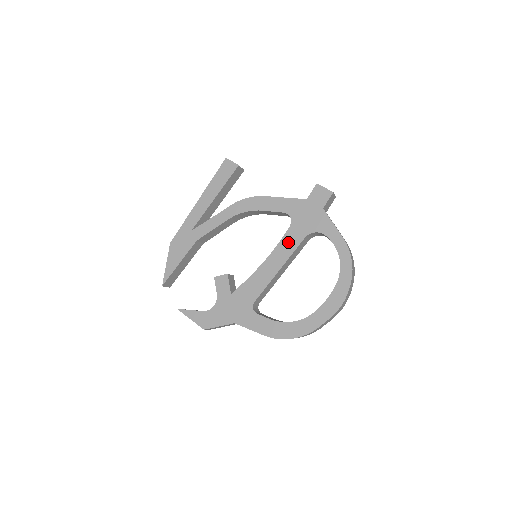
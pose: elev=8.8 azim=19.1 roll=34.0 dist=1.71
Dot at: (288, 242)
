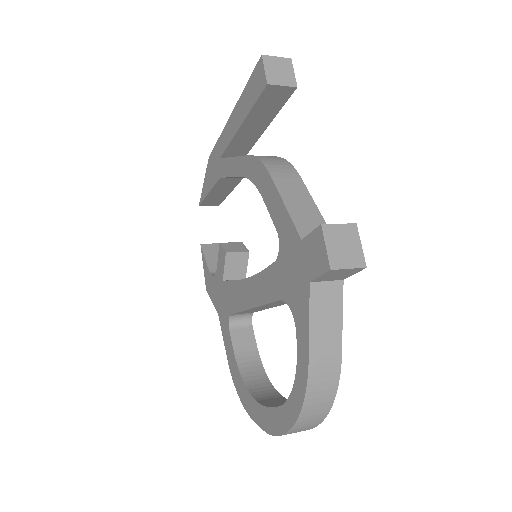
Dot at: (266, 283)
